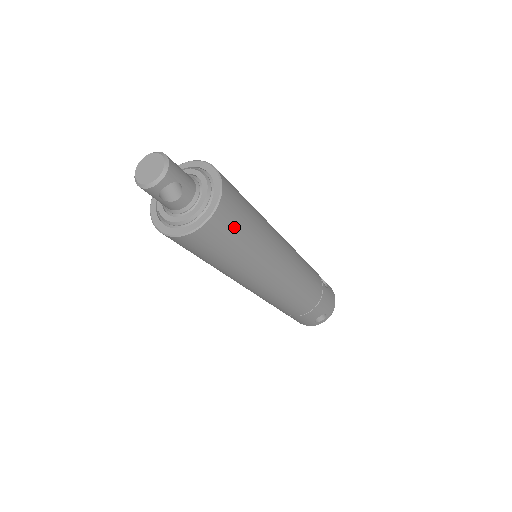
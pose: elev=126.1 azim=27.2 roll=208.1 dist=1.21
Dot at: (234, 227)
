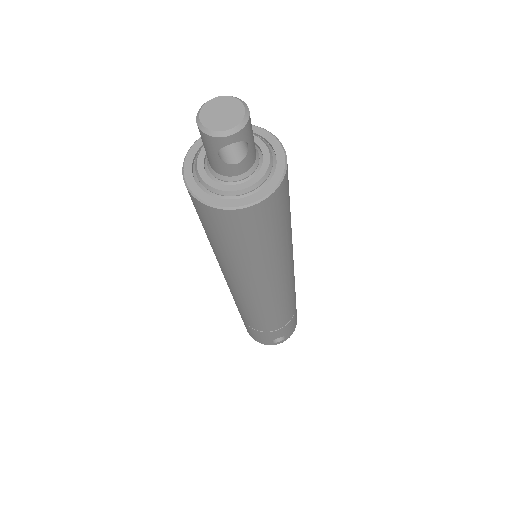
Dot at: (275, 219)
